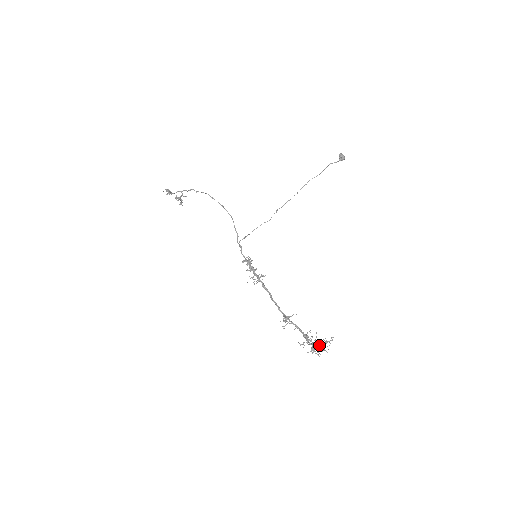
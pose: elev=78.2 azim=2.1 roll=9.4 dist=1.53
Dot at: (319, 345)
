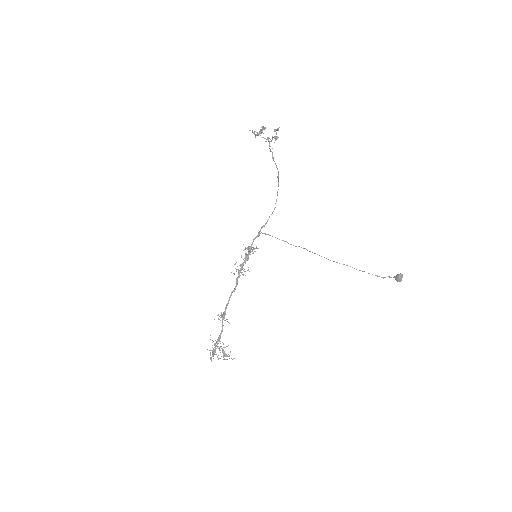
Dot at: (222, 352)
